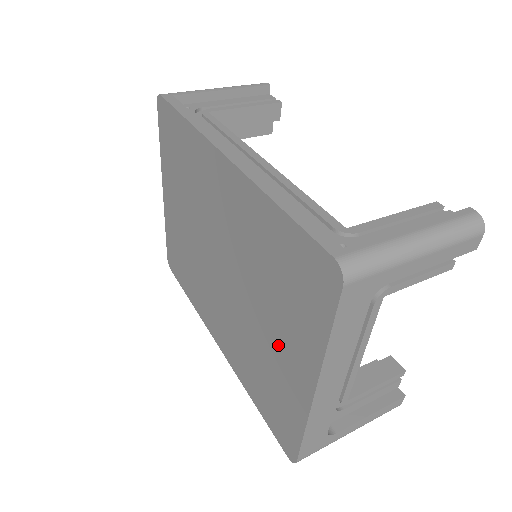
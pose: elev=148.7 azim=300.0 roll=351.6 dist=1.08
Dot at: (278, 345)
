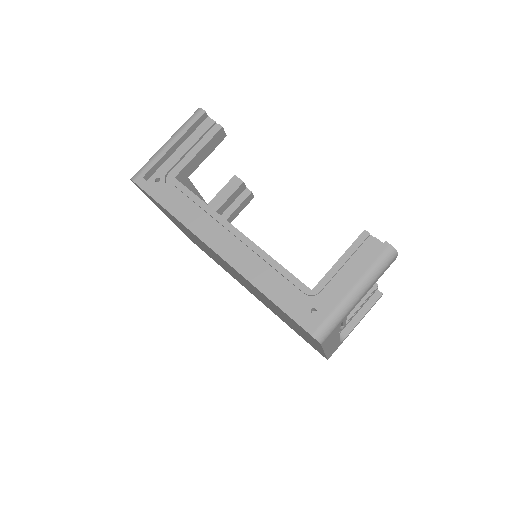
Dot at: occluded
